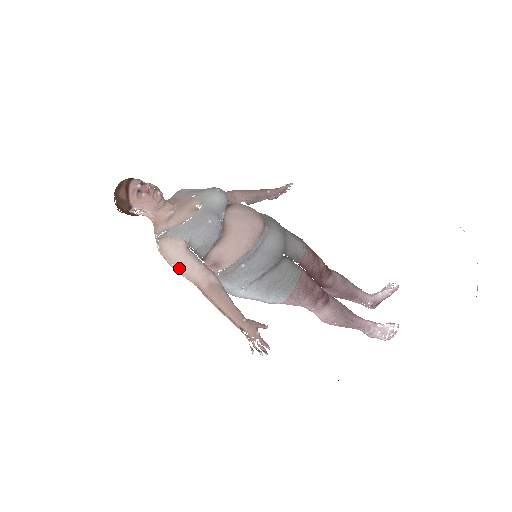
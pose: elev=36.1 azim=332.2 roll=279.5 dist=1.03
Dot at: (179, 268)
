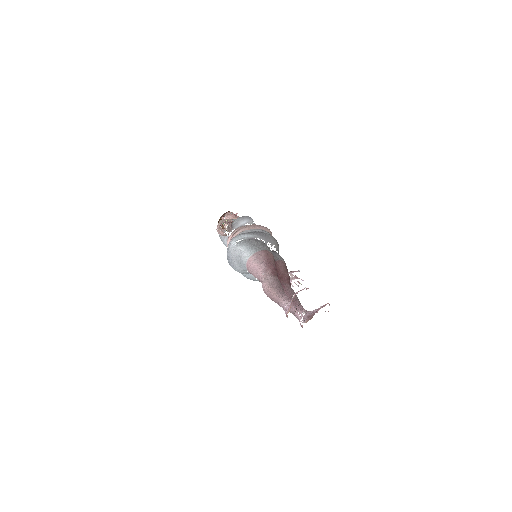
Dot at: occluded
